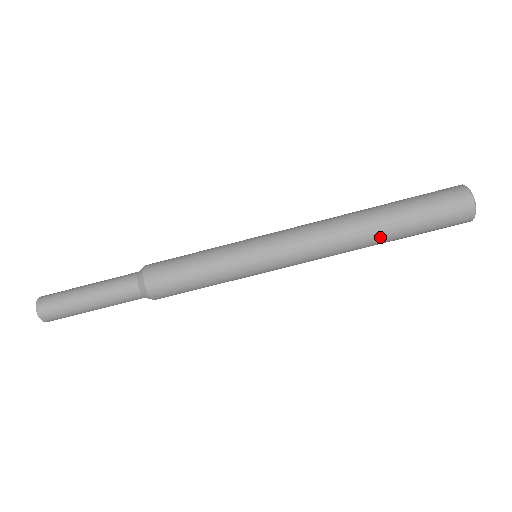
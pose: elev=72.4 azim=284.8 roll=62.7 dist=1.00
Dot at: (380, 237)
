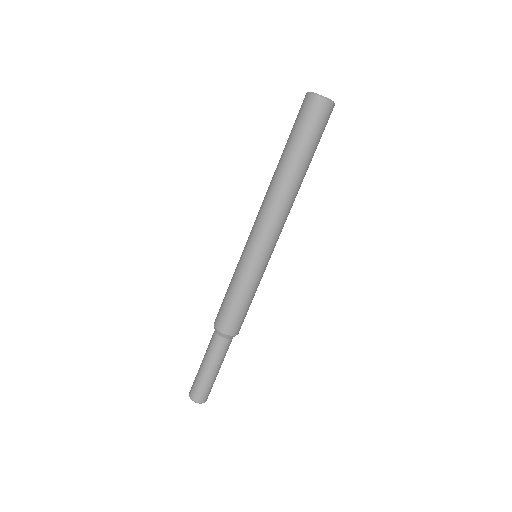
Dot at: (302, 175)
